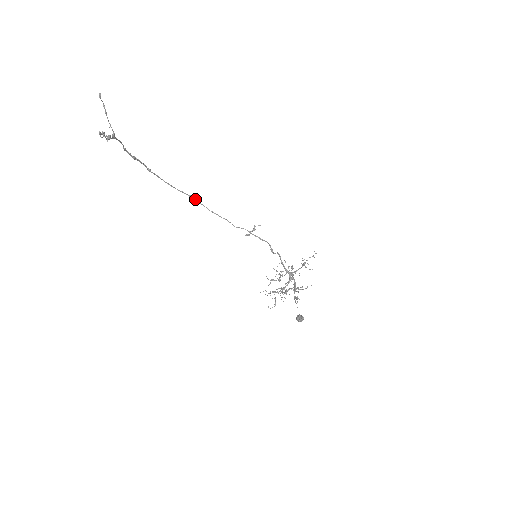
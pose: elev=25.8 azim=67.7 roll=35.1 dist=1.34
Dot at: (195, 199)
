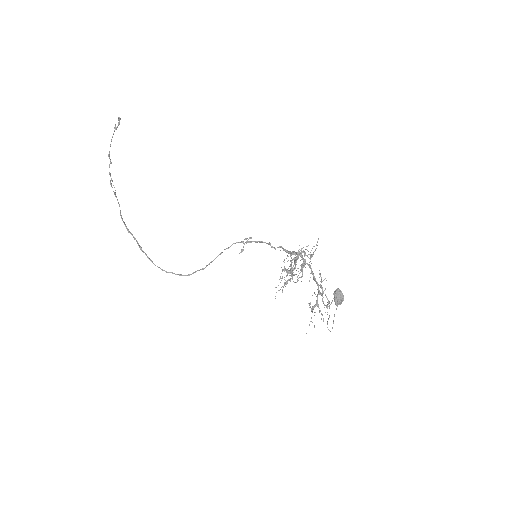
Dot at: (185, 275)
